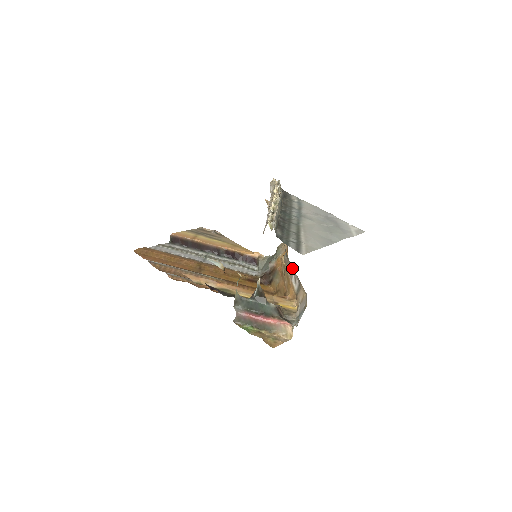
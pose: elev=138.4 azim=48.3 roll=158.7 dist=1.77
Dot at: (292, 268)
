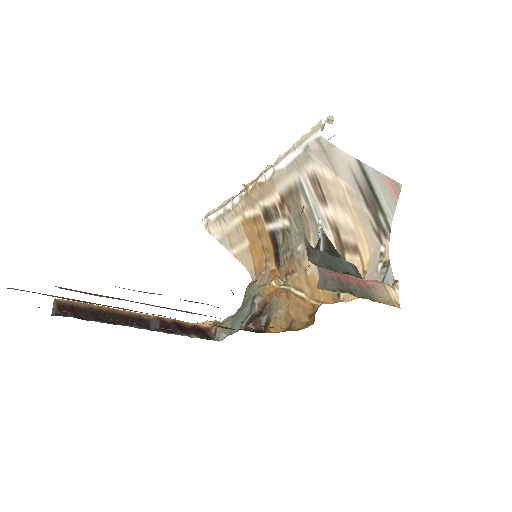
Dot at: occluded
